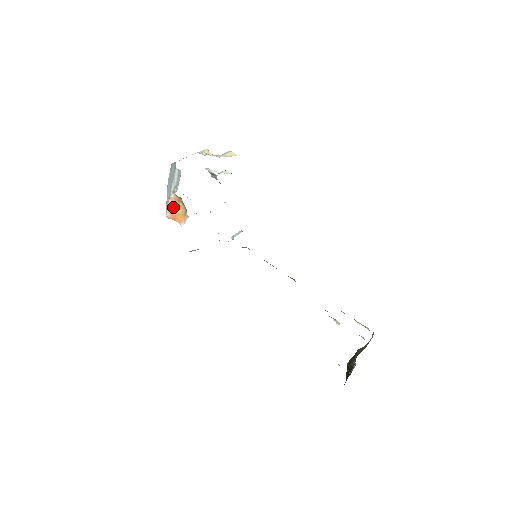
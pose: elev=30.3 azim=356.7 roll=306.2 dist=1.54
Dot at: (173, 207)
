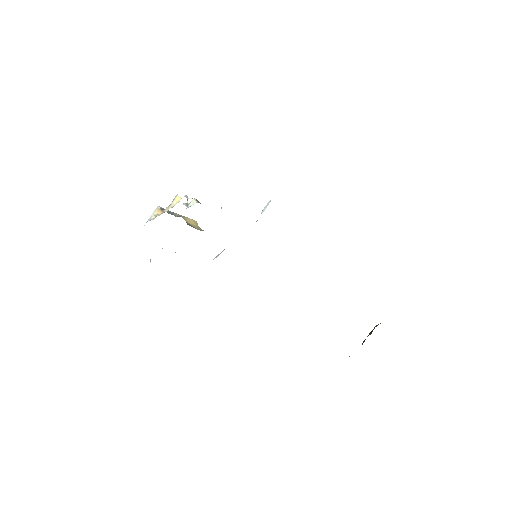
Dot at: occluded
